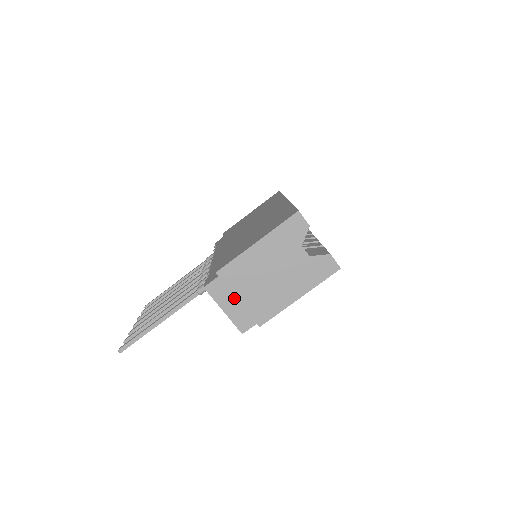
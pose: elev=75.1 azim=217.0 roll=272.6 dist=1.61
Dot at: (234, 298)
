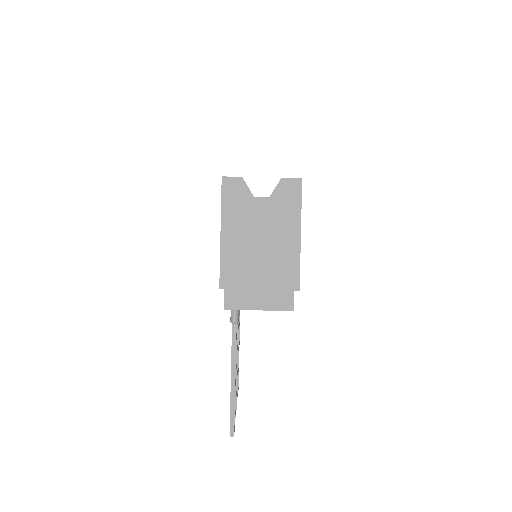
Dot at: (255, 291)
